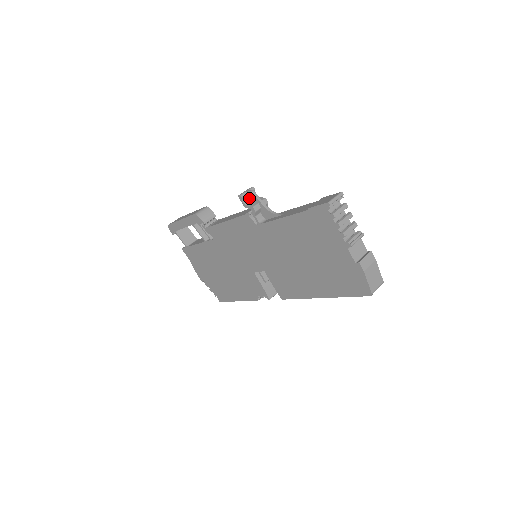
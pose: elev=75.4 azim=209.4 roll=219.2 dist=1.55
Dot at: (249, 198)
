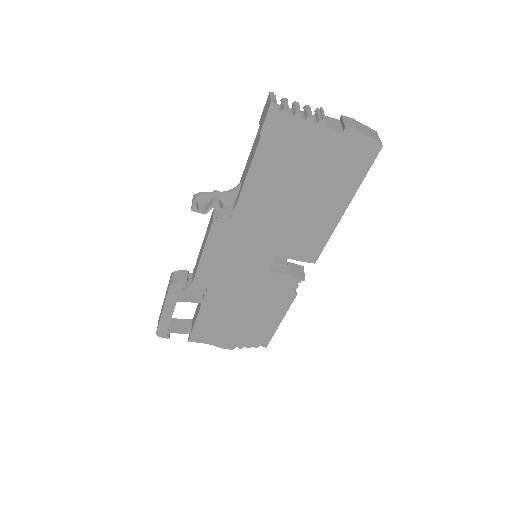
Dot at: (201, 204)
